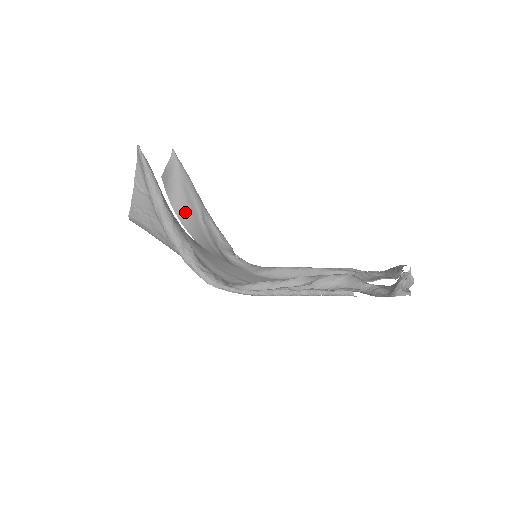
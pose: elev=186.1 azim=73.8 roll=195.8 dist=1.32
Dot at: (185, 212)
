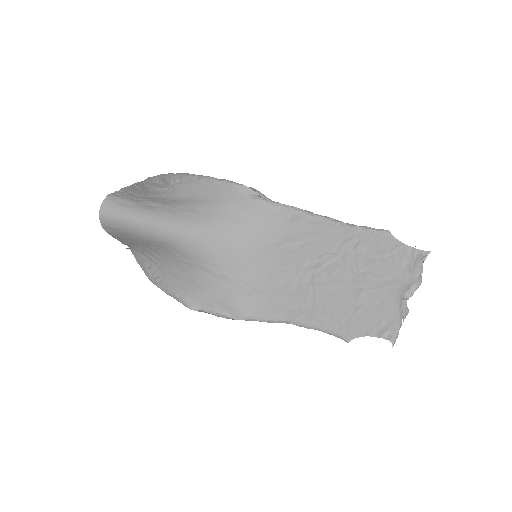
Dot at: occluded
